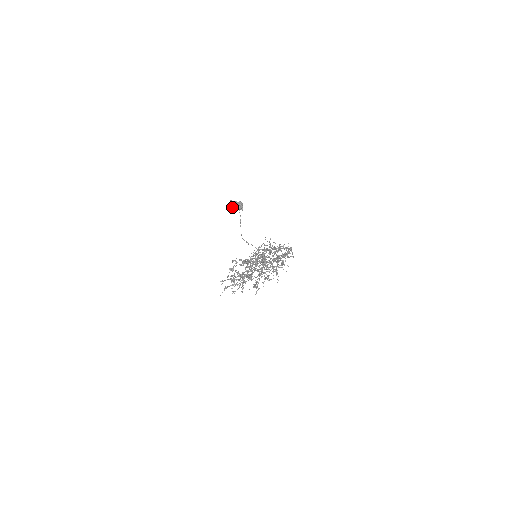
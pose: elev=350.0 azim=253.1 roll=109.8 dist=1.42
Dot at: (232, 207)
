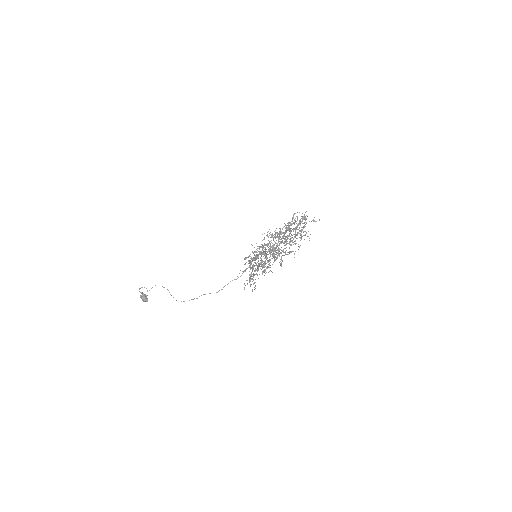
Dot at: occluded
